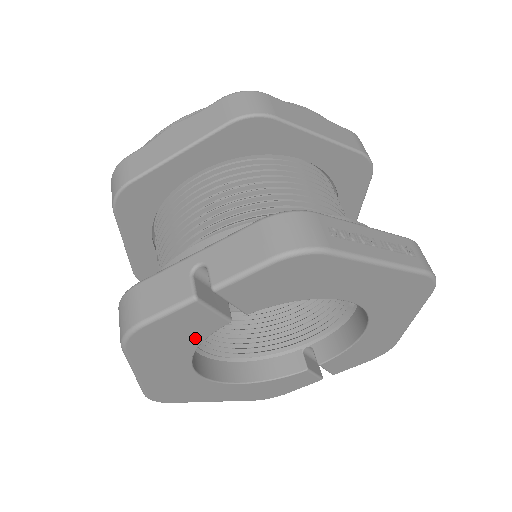
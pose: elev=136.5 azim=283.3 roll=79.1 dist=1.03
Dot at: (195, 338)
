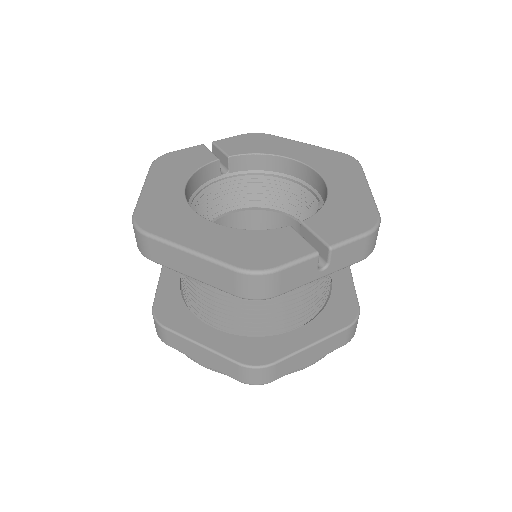
Dot at: (195, 165)
